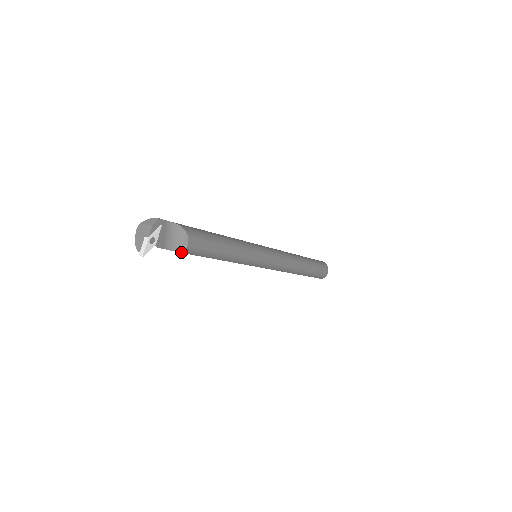
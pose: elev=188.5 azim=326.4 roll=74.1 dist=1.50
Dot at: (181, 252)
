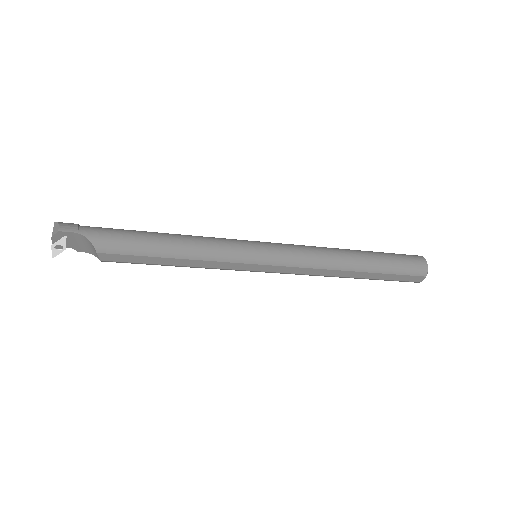
Dot at: occluded
